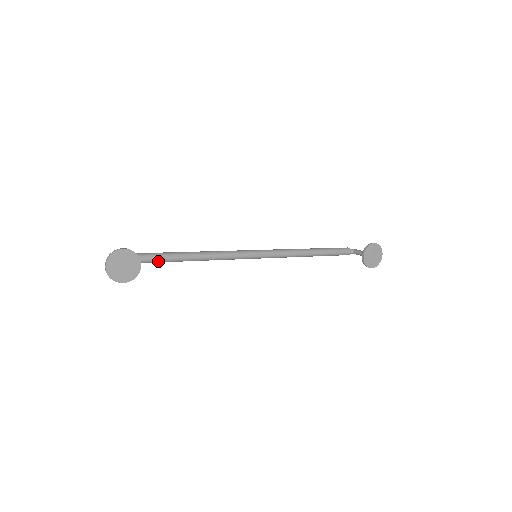
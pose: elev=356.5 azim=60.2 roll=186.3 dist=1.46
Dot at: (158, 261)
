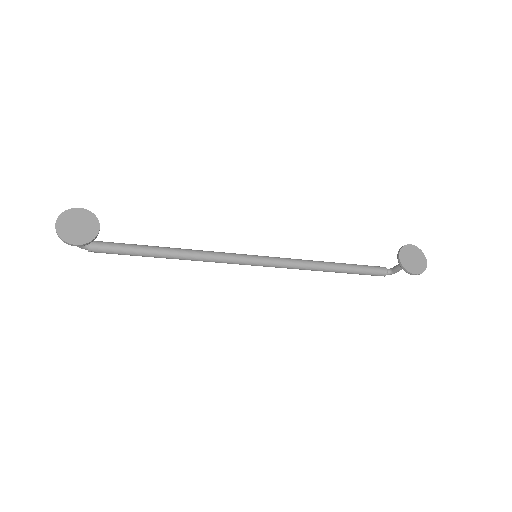
Dot at: (132, 252)
